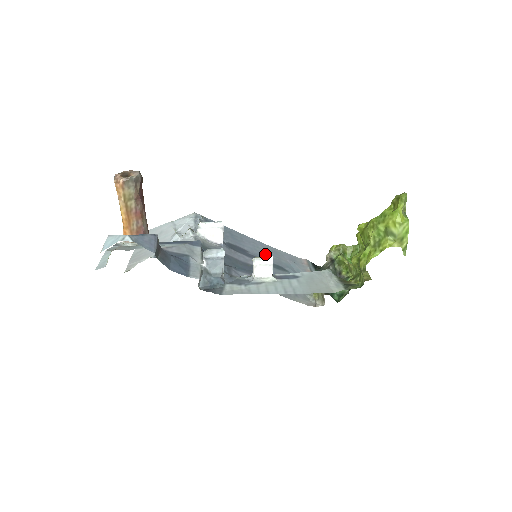
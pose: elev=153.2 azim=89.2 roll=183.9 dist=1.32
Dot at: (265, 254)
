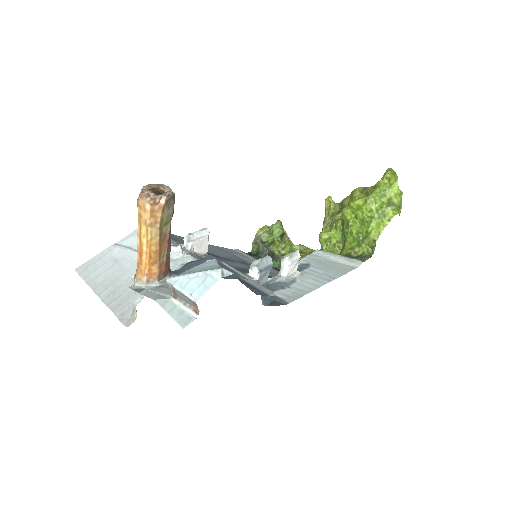
Dot at: (223, 254)
